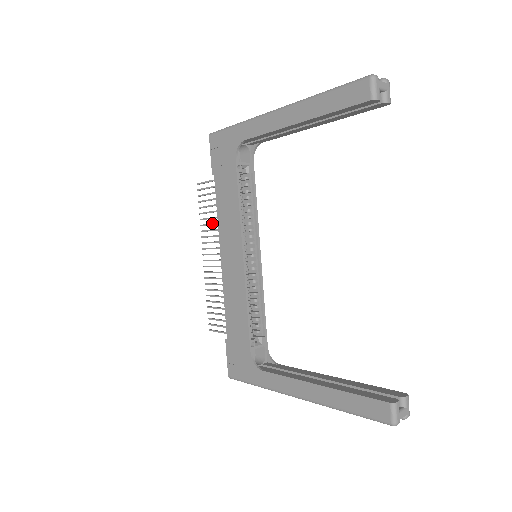
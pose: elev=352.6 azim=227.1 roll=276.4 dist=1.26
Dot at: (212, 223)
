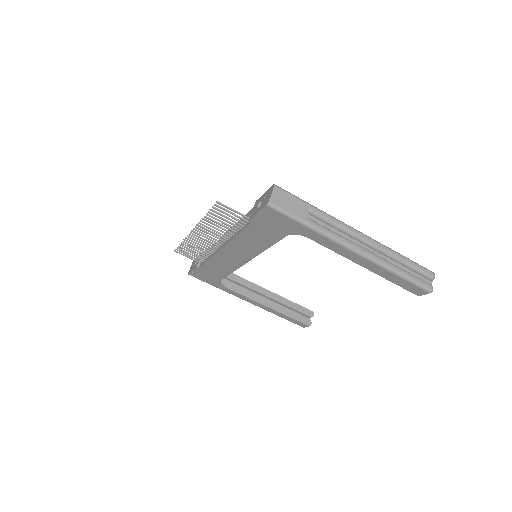
Dot at: occluded
